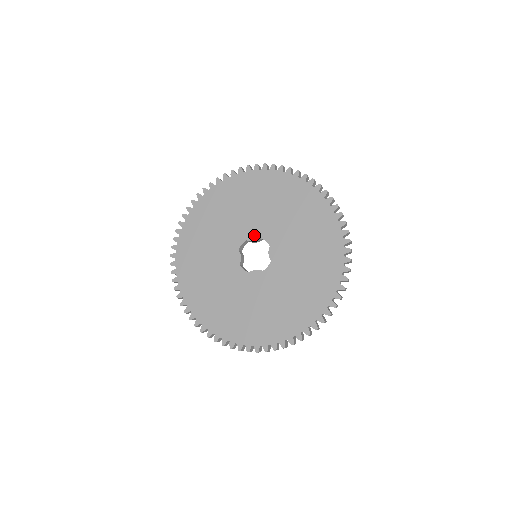
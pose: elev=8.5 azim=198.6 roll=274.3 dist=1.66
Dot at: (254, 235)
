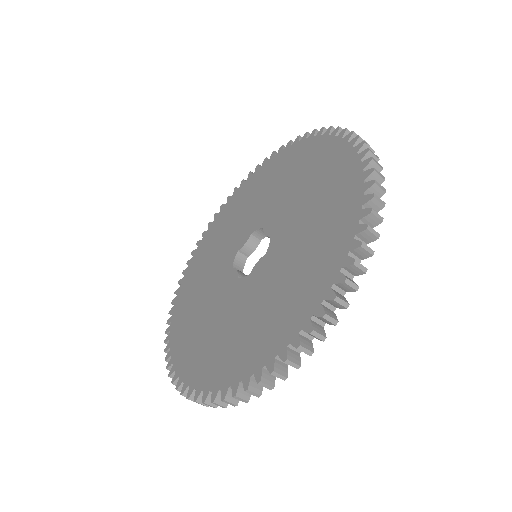
Dot at: (244, 239)
